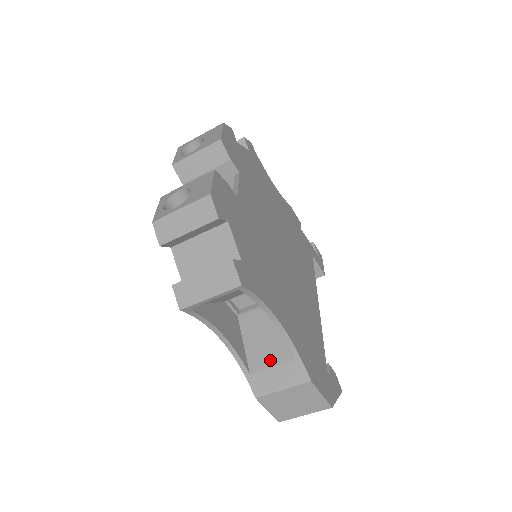
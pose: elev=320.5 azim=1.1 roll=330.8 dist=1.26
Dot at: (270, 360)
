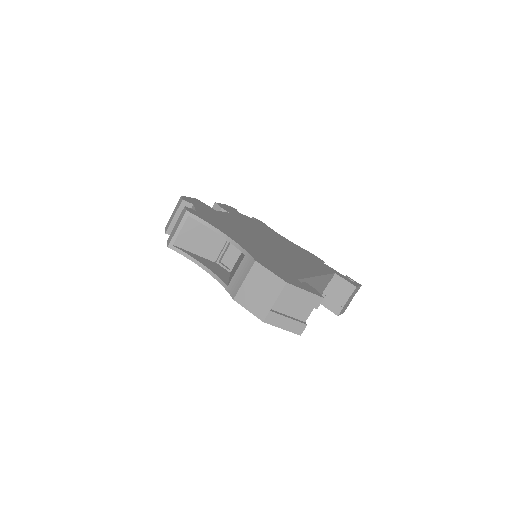
Dot at: (236, 269)
